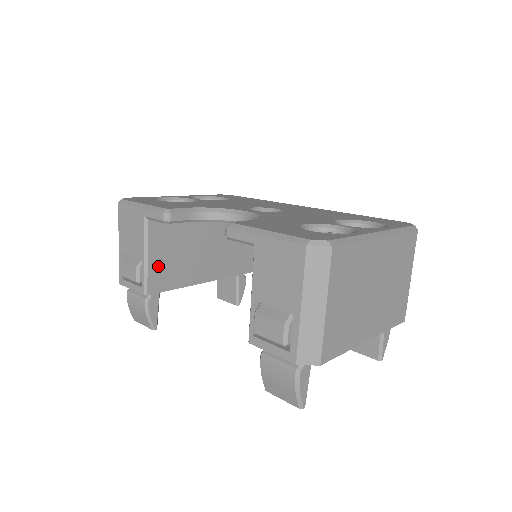
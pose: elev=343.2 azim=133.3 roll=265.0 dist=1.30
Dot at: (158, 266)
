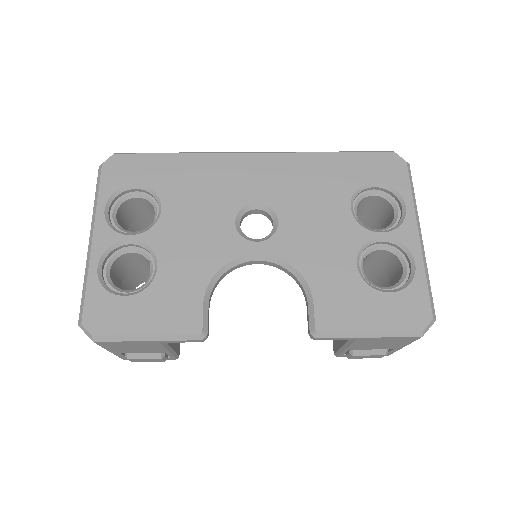
Dot at: occluded
